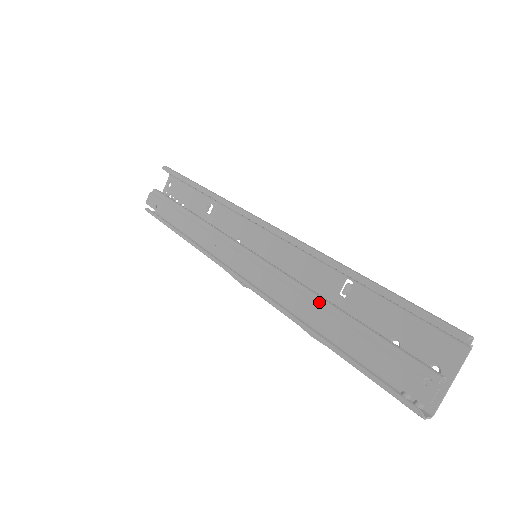
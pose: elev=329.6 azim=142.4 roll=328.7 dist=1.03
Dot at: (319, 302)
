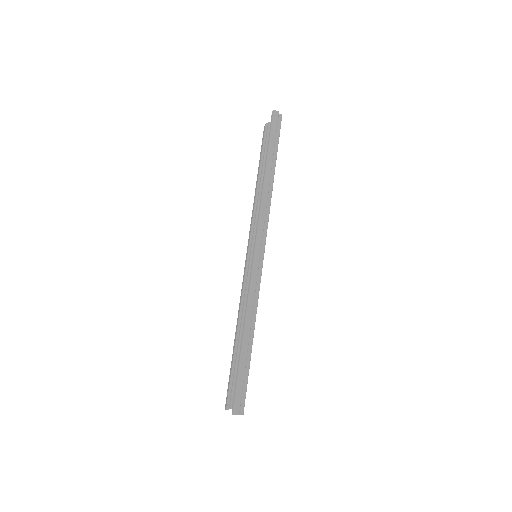
Dot at: (240, 323)
